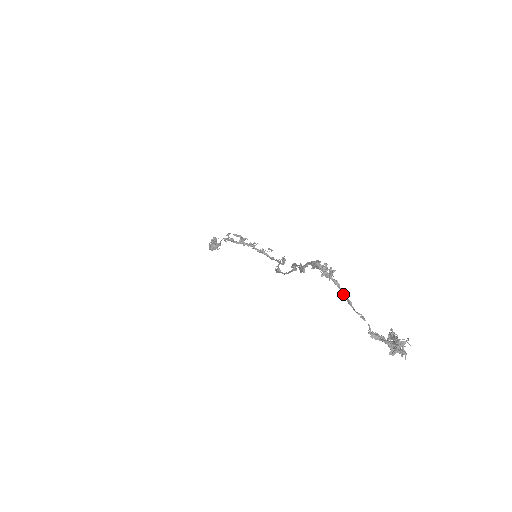
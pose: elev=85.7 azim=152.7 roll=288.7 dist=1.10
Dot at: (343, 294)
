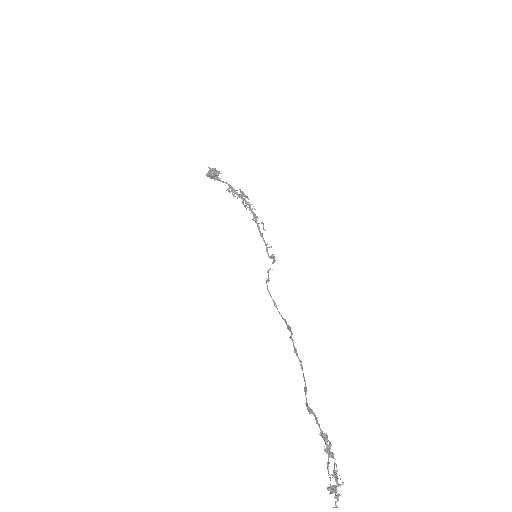
Dot at: (328, 461)
